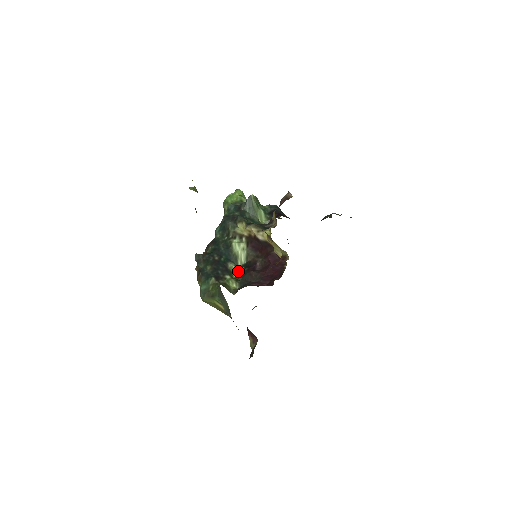
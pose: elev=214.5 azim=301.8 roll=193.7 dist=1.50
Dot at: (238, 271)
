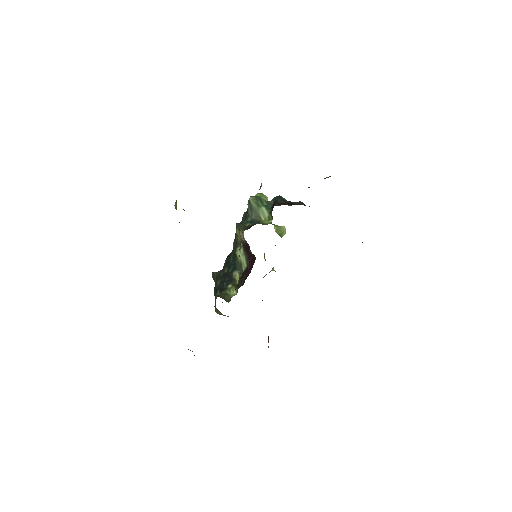
Dot at: occluded
